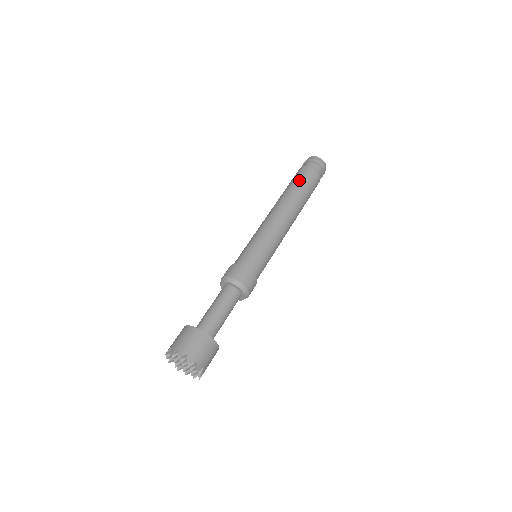
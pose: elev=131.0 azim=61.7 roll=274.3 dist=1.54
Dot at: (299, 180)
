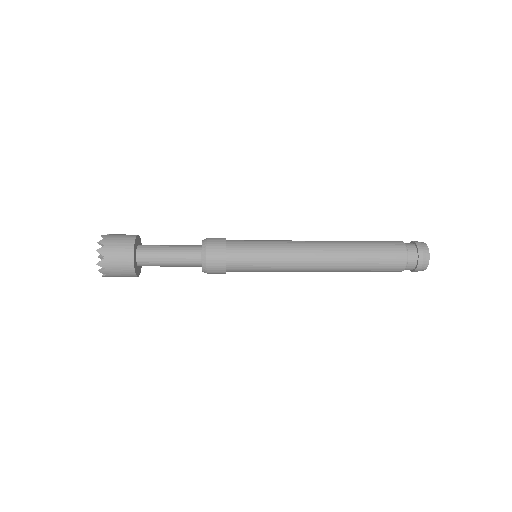
Dot at: (377, 244)
